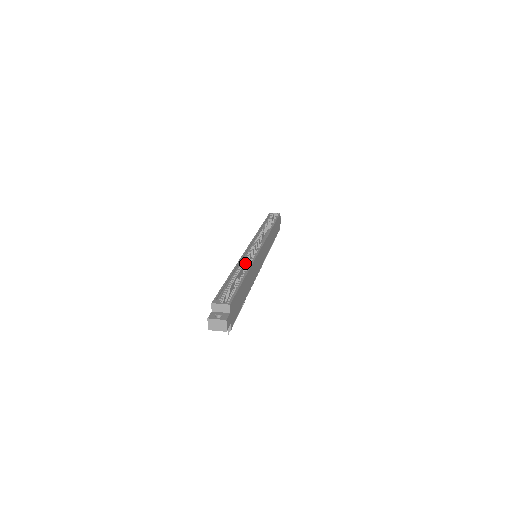
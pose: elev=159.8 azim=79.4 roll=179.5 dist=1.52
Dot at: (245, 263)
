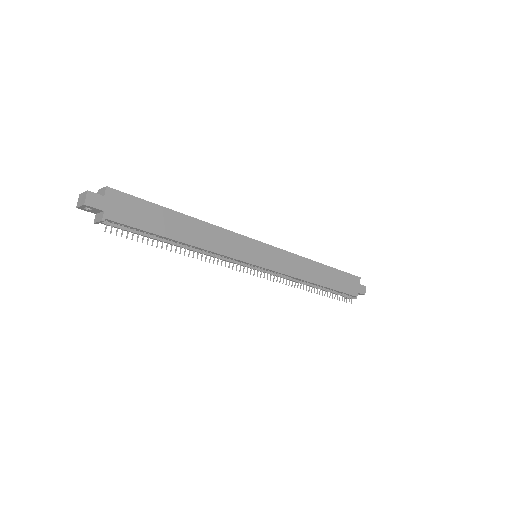
Dot at: occluded
